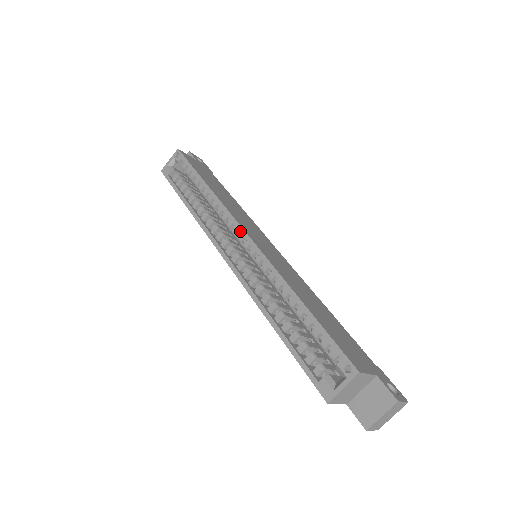
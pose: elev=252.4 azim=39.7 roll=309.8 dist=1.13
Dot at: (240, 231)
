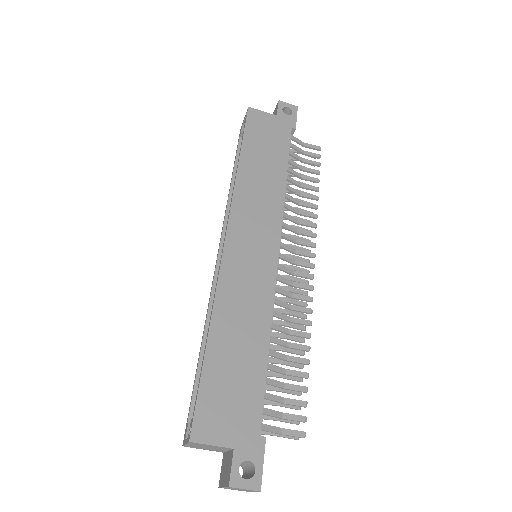
Dot at: (225, 233)
